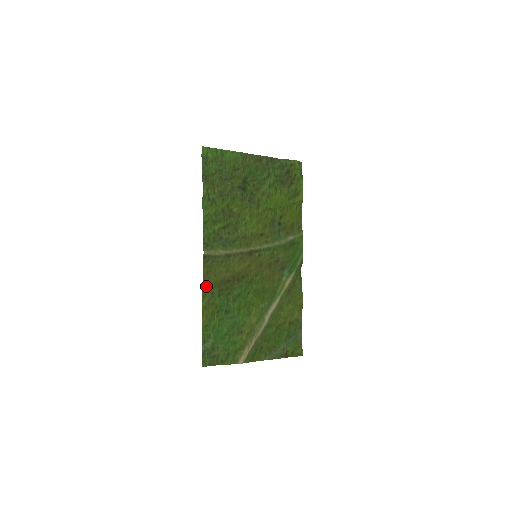
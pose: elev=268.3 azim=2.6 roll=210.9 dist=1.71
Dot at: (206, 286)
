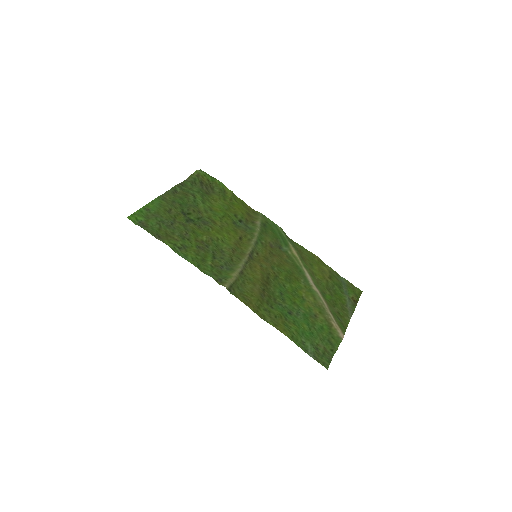
Dot at: (256, 310)
